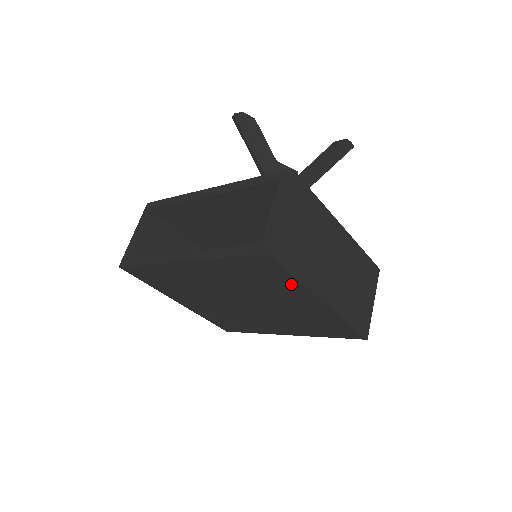
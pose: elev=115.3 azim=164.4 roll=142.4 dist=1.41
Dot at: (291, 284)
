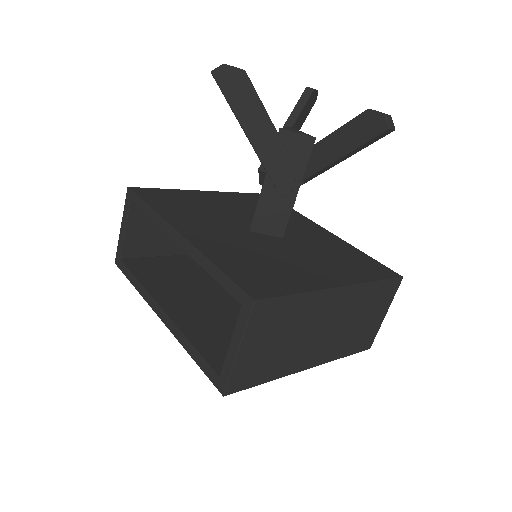
Dot at: occluded
